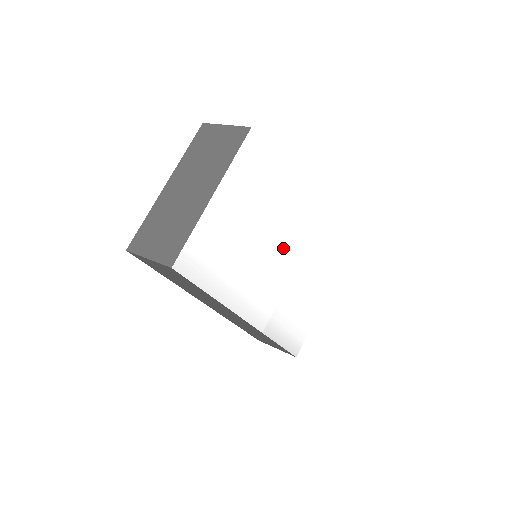
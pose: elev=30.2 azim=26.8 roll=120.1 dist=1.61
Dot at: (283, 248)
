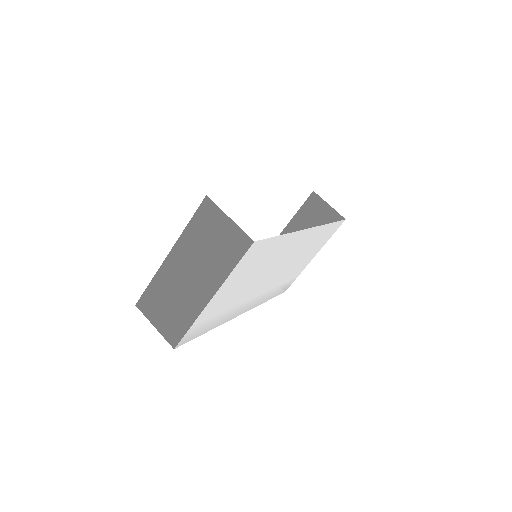
Dot at: (281, 264)
